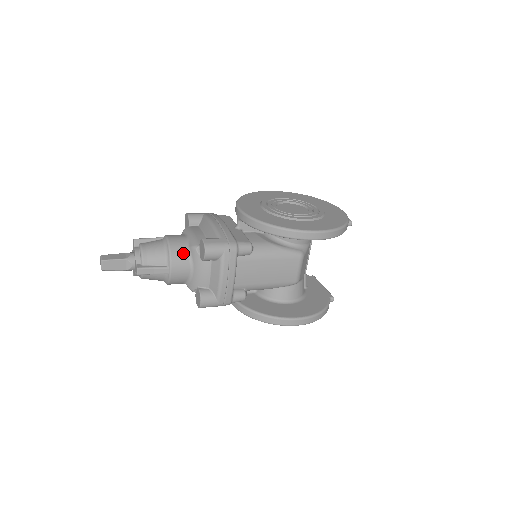
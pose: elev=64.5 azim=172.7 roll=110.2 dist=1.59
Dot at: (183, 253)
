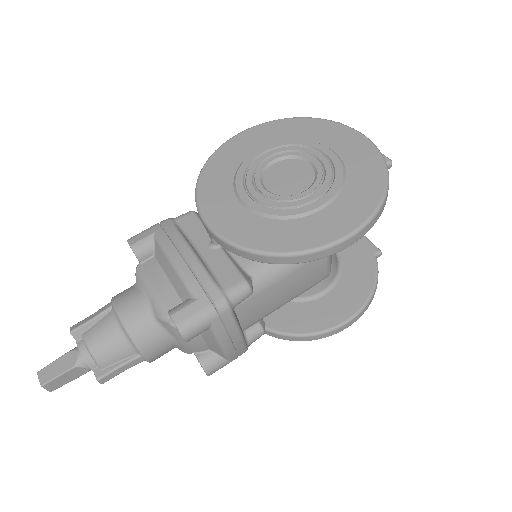
Dot at: (151, 329)
